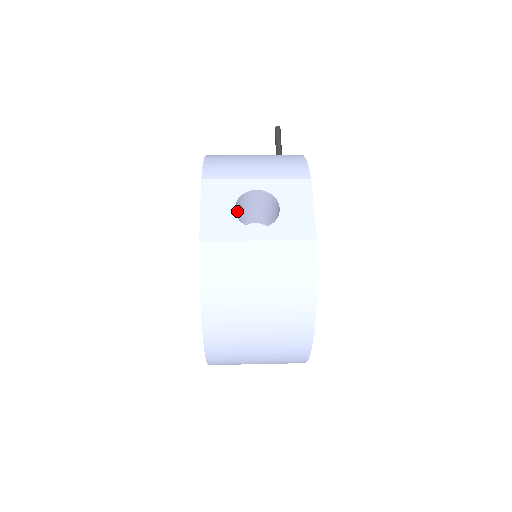
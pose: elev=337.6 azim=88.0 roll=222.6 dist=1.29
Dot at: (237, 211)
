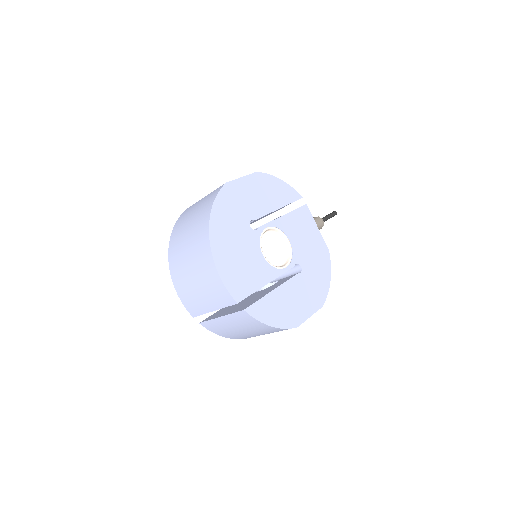
Dot at: occluded
